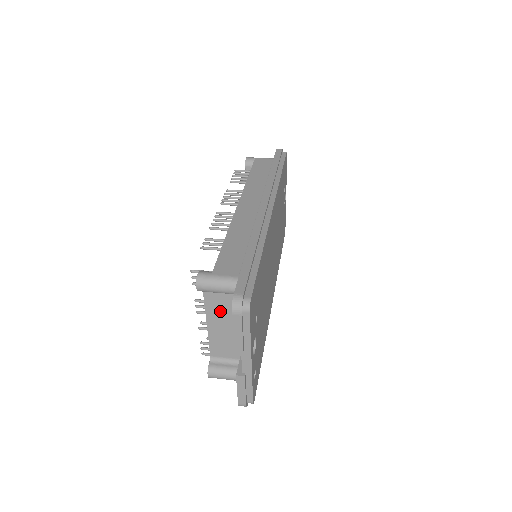
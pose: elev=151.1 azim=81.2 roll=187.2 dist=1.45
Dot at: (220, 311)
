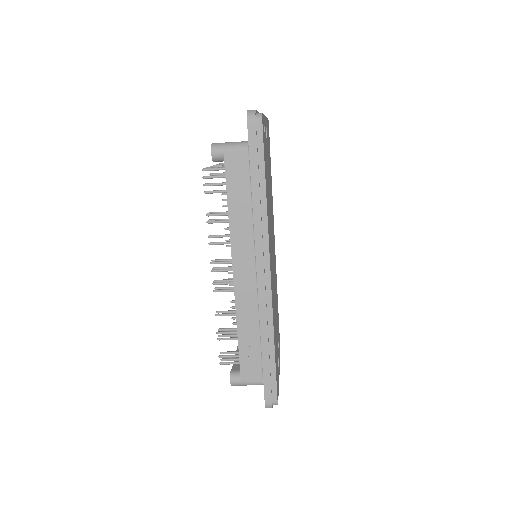
Dot at: occluded
